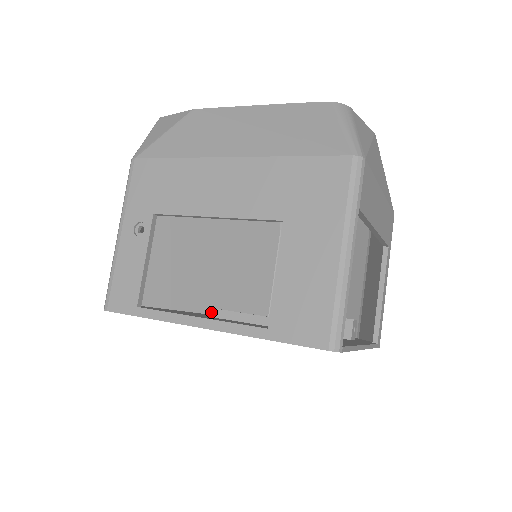
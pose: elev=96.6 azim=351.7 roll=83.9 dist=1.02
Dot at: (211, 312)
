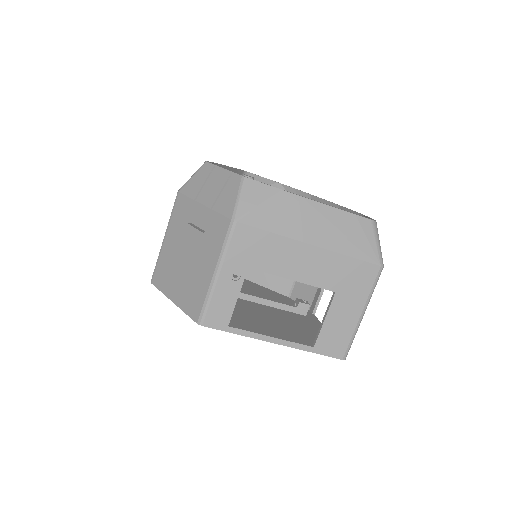
Dot at: occluded
